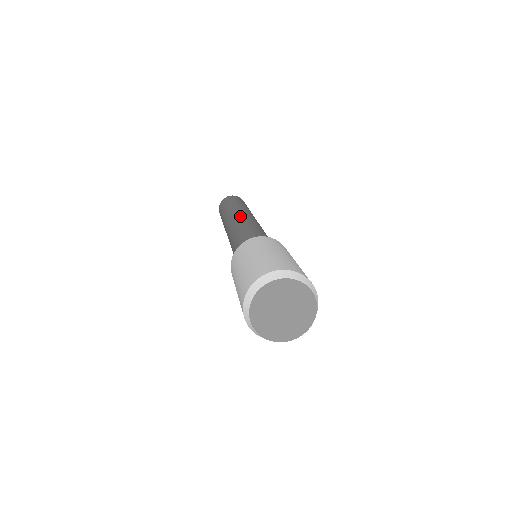
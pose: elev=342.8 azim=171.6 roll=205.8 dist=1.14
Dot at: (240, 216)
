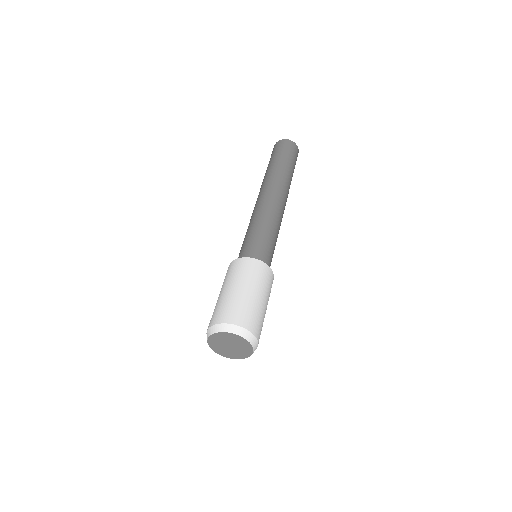
Dot at: (278, 199)
